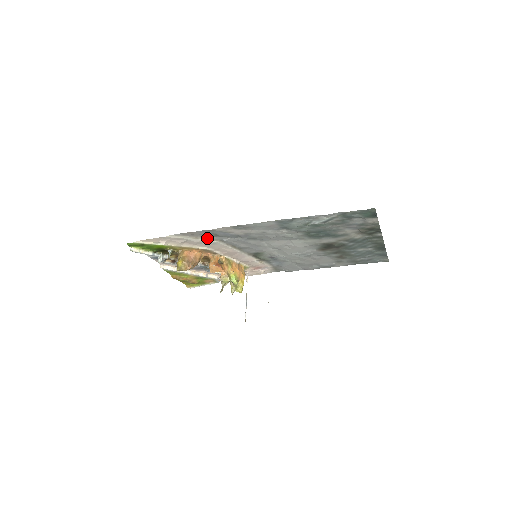
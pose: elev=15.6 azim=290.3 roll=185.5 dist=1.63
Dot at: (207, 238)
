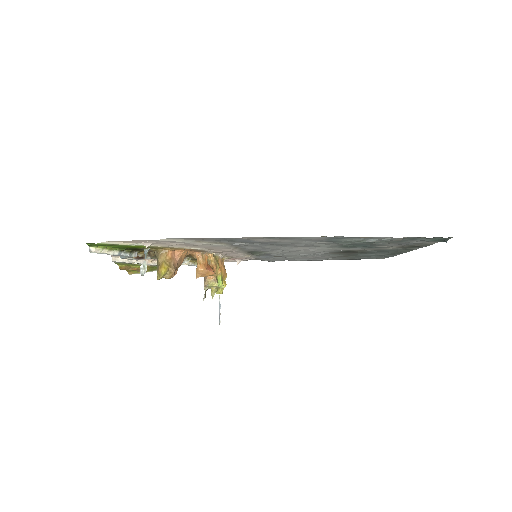
Dot at: (214, 242)
